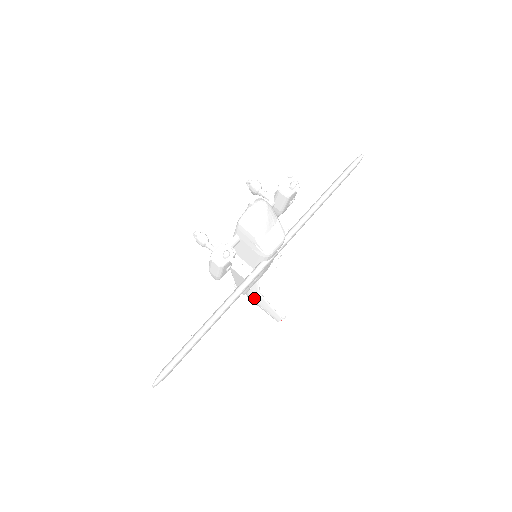
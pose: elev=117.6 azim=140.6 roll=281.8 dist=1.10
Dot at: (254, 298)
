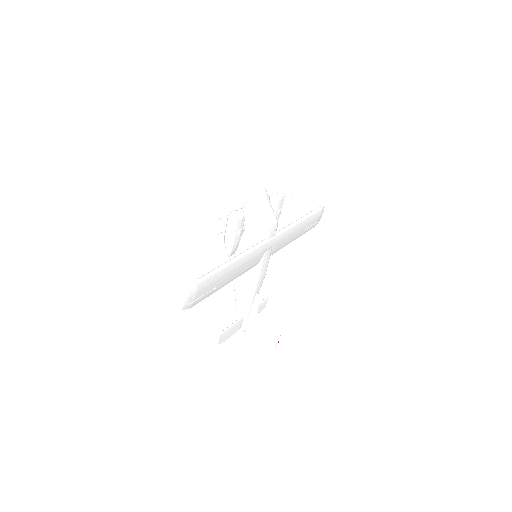
Dot at: (253, 325)
